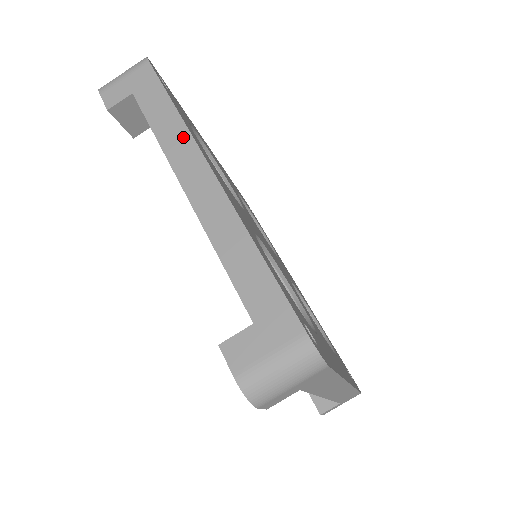
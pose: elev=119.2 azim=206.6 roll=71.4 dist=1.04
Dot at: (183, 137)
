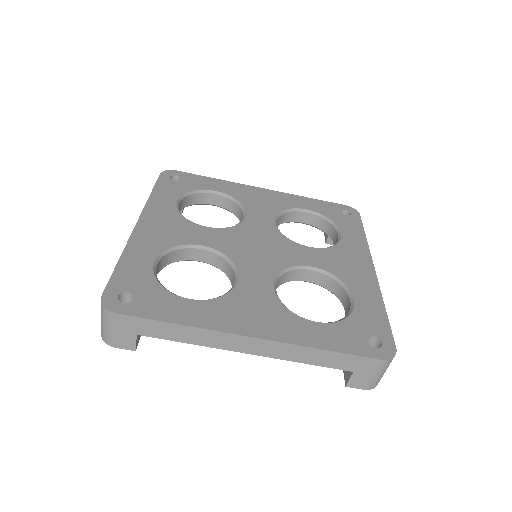
Dot at: (209, 335)
